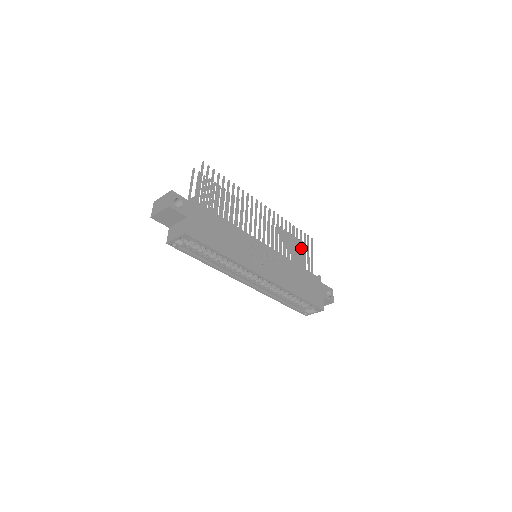
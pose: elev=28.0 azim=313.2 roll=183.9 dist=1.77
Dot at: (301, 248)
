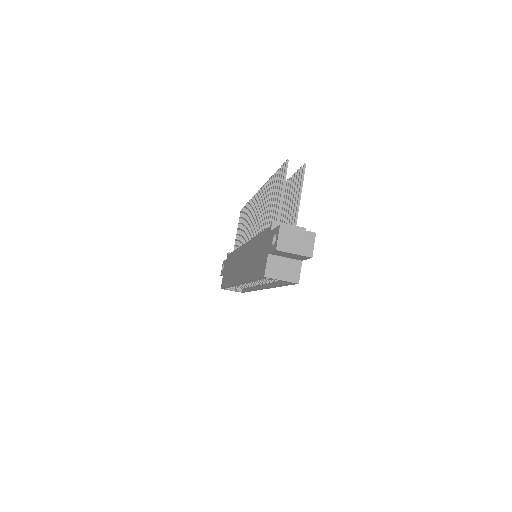
Dot at: occluded
